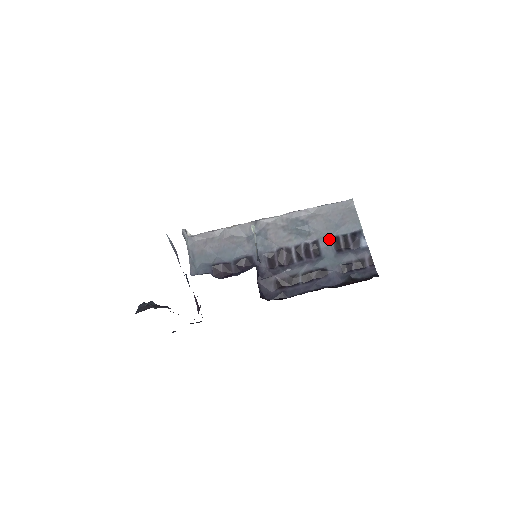
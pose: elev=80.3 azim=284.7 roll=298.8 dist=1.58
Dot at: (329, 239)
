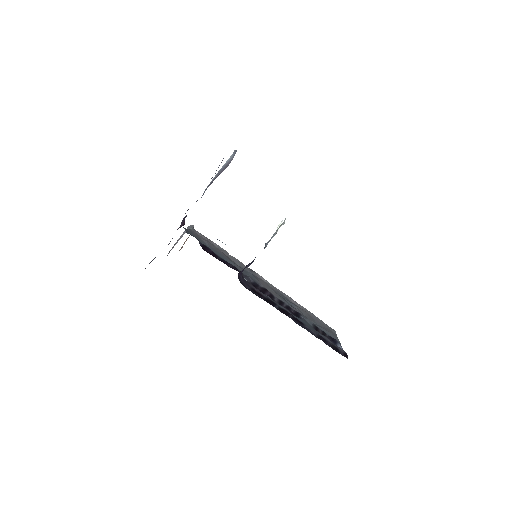
Dot at: (310, 322)
